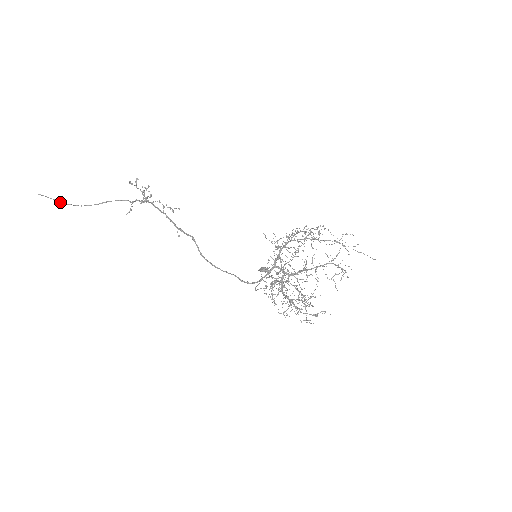
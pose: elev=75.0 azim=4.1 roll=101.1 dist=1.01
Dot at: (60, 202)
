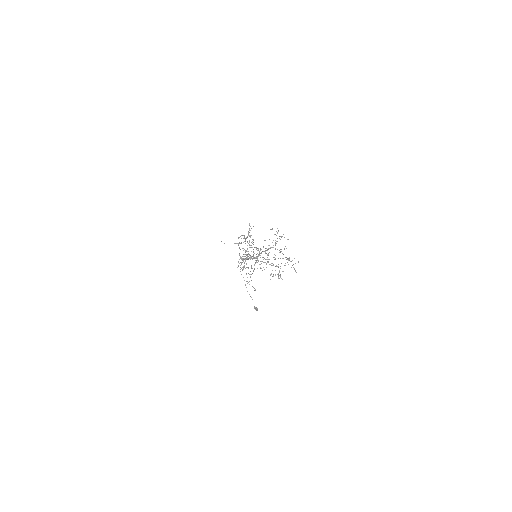
Dot at: occluded
